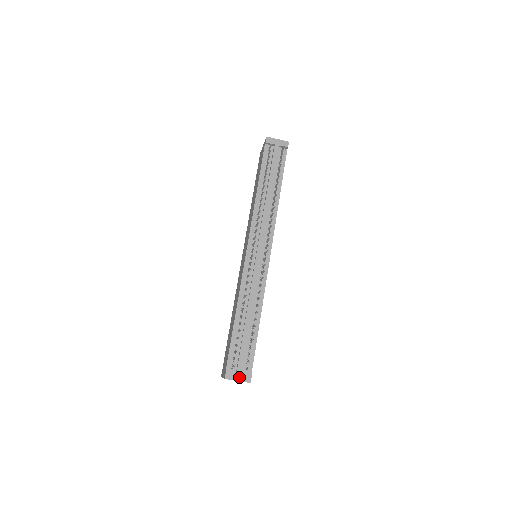
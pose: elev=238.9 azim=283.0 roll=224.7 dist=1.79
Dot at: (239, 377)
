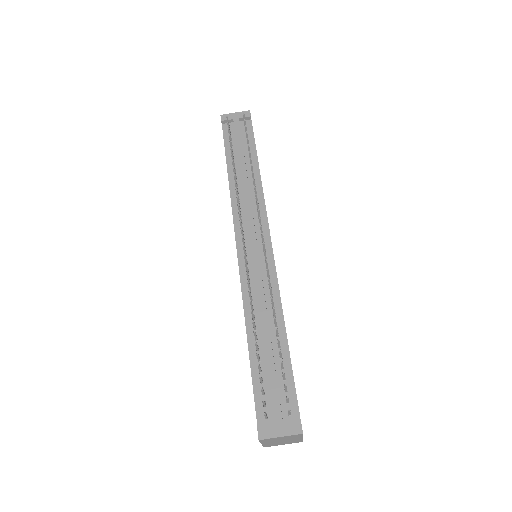
Dot at: (281, 430)
